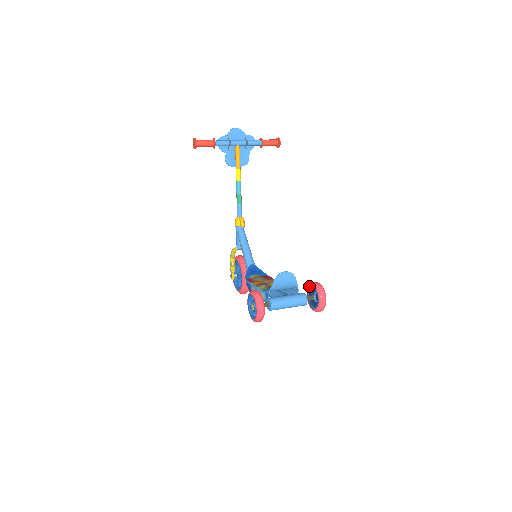
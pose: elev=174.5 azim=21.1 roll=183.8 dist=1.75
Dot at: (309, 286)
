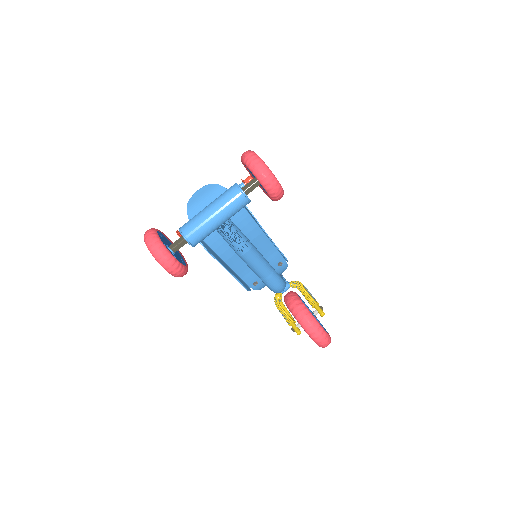
Dot at: occluded
